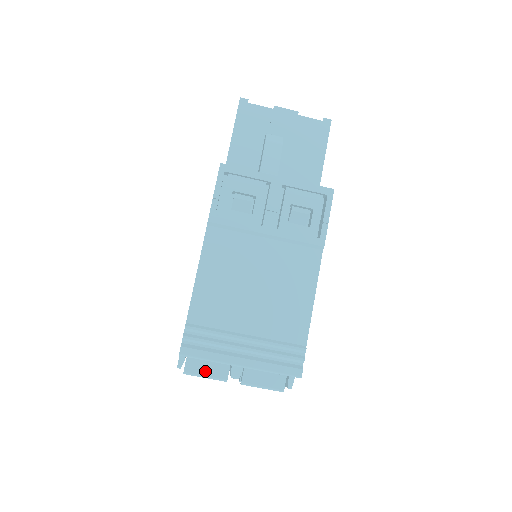
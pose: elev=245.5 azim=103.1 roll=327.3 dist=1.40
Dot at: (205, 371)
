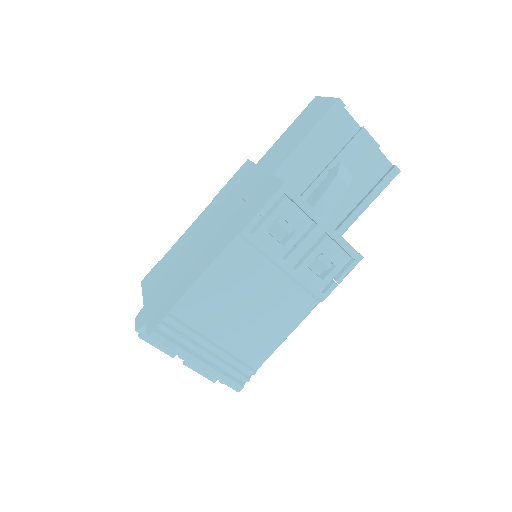
Dot at: occluded
